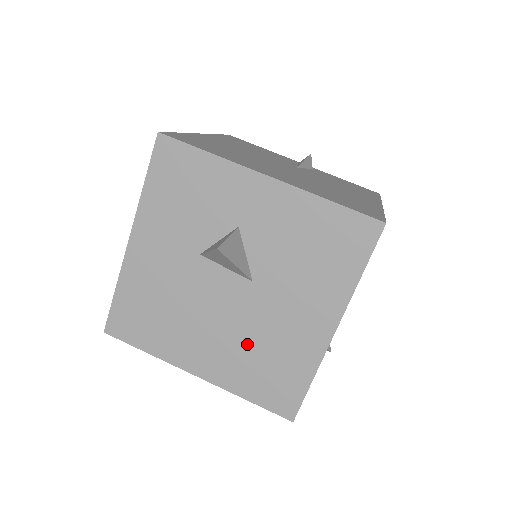
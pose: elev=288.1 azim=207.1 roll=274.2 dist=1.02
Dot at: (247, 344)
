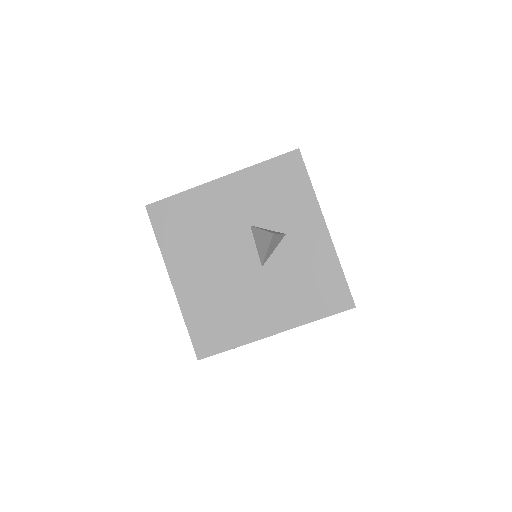
Dot at: (221, 295)
